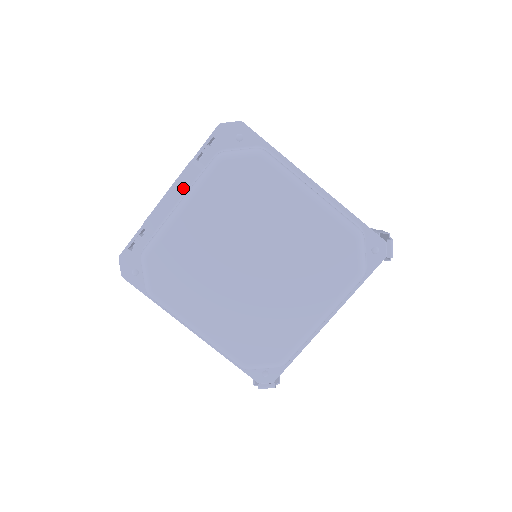
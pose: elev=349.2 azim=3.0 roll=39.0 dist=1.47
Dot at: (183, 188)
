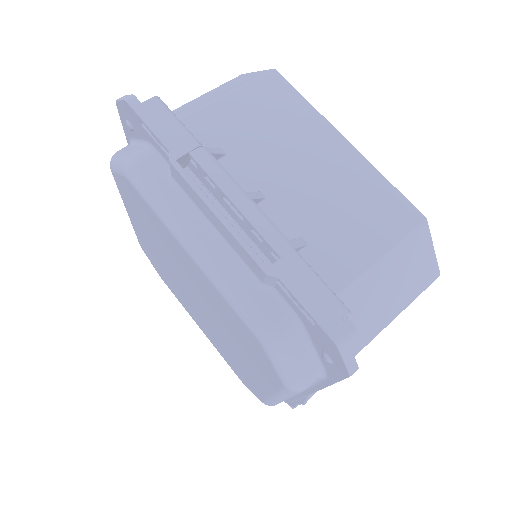
Dot at: (232, 244)
